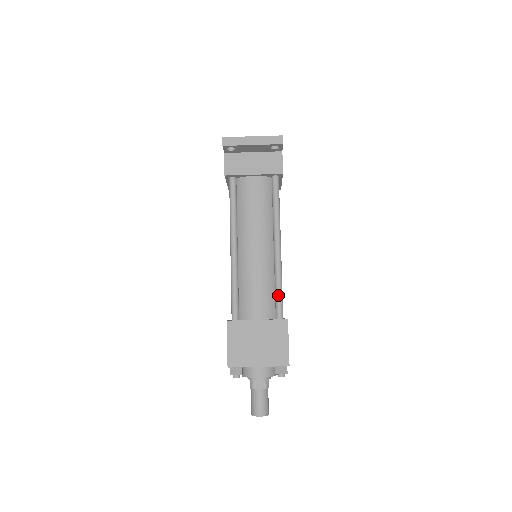
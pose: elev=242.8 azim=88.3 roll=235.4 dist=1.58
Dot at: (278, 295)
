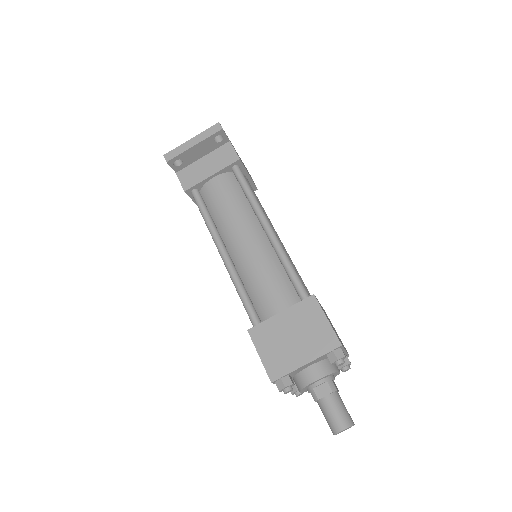
Dot at: (291, 276)
